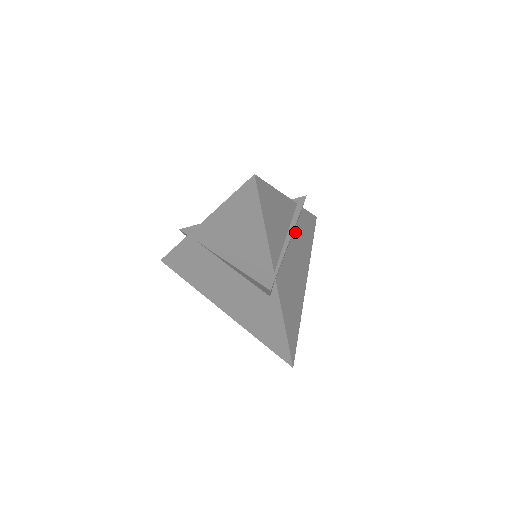
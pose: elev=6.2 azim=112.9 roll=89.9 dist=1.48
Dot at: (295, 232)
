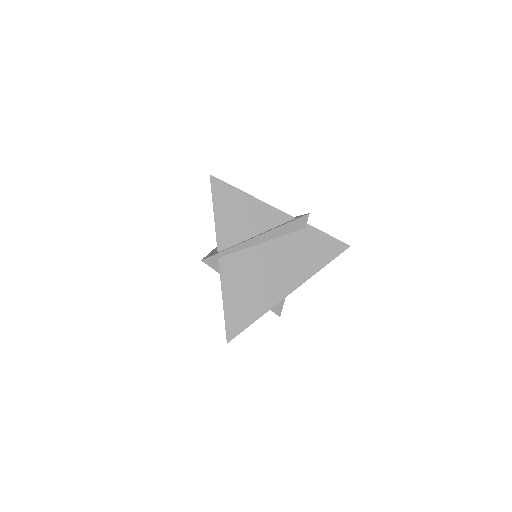
Dot at: (281, 239)
